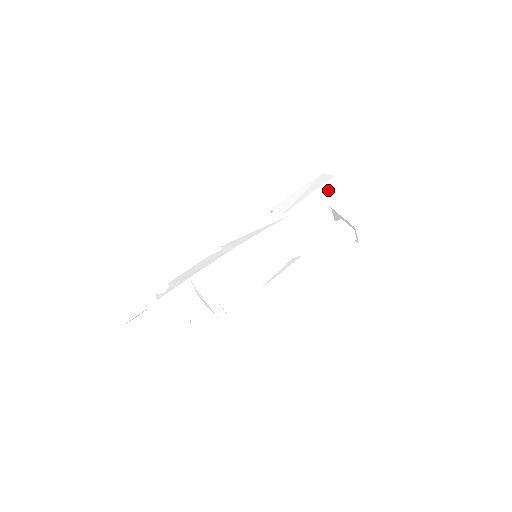
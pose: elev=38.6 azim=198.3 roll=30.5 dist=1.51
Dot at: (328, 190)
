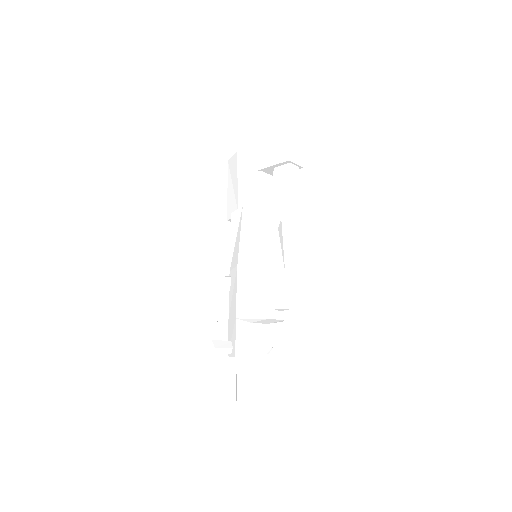
Dot at: (244, 164)
